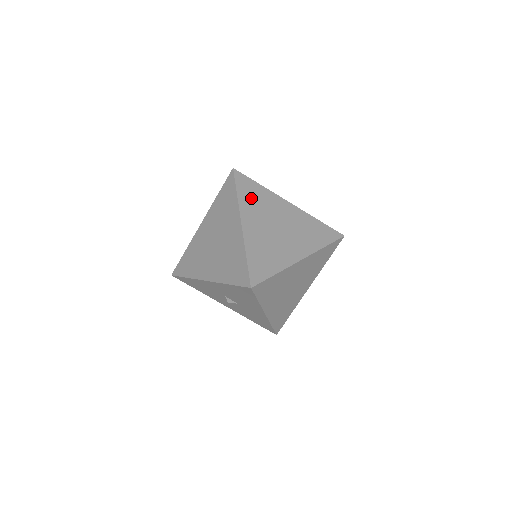
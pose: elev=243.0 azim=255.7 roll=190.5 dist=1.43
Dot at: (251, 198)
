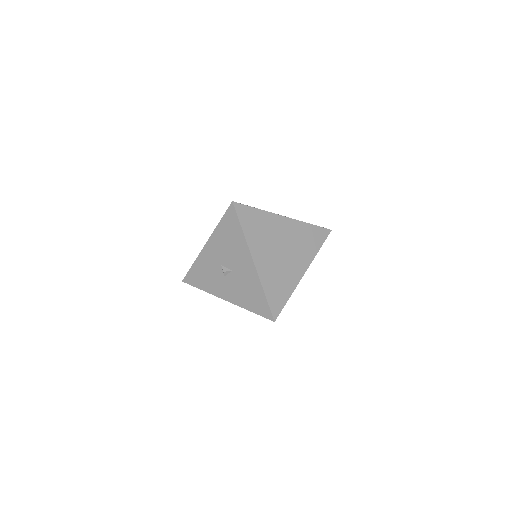
Dot at: occluded
